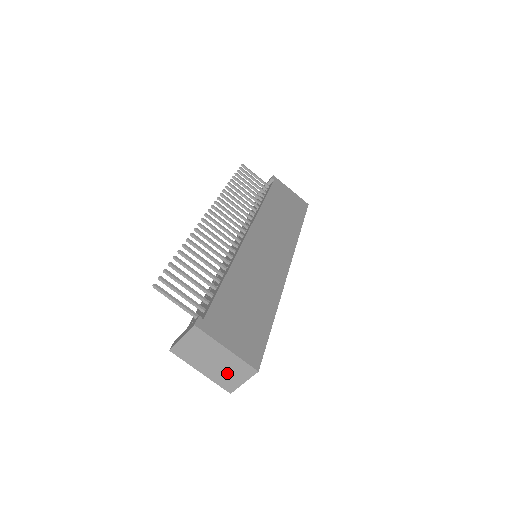
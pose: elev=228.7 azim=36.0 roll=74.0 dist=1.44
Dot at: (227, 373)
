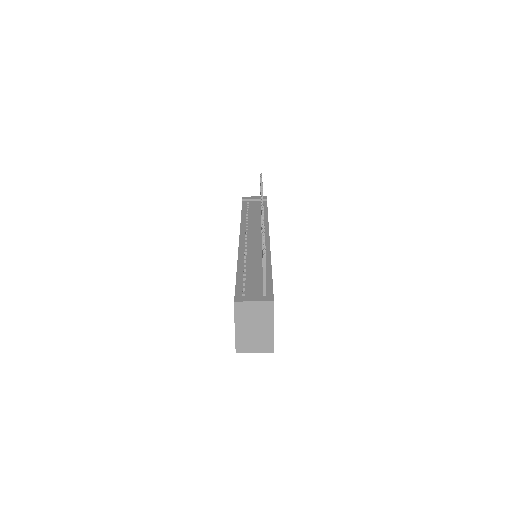
Dot at: (252, 340)
